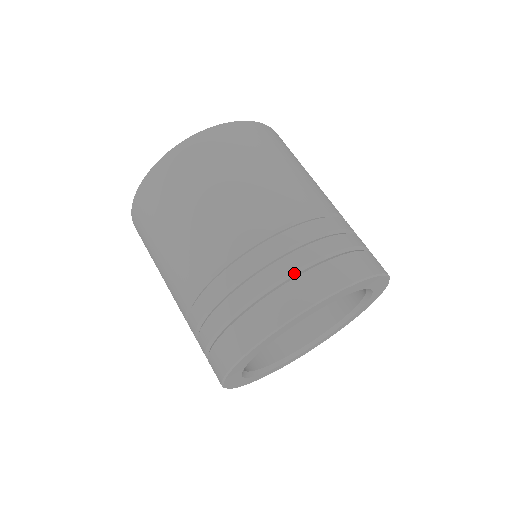
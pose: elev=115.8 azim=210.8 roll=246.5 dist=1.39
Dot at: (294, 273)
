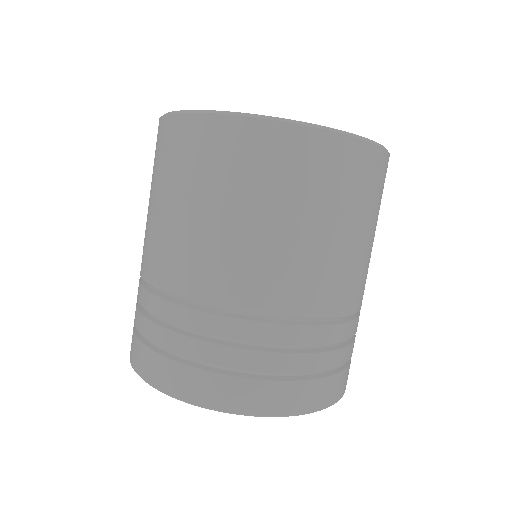
Dot at: (270, 374)
